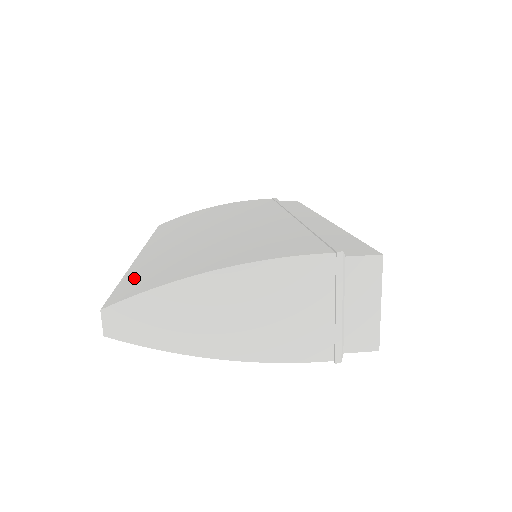
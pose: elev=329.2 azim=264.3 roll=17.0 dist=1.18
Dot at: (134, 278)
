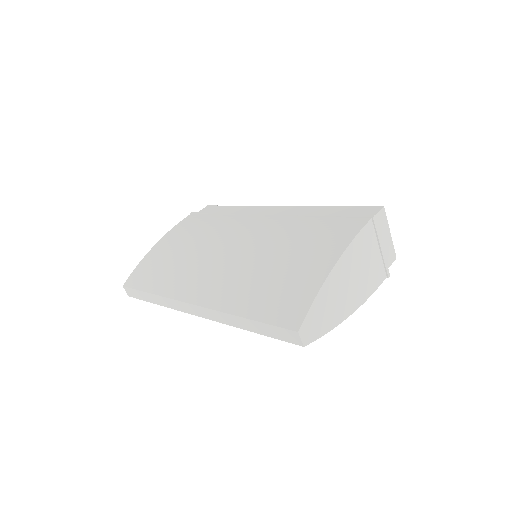
Dot at: (265, 309)
